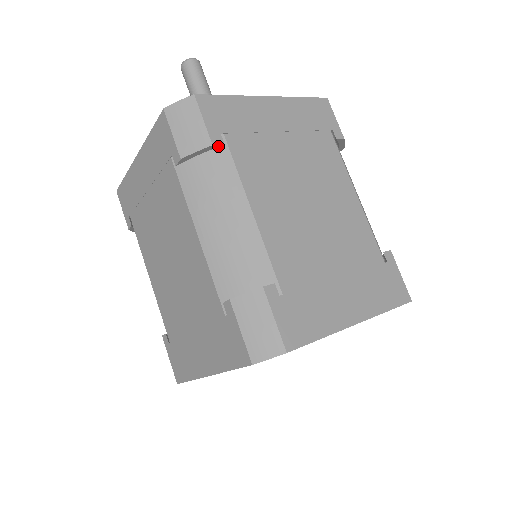
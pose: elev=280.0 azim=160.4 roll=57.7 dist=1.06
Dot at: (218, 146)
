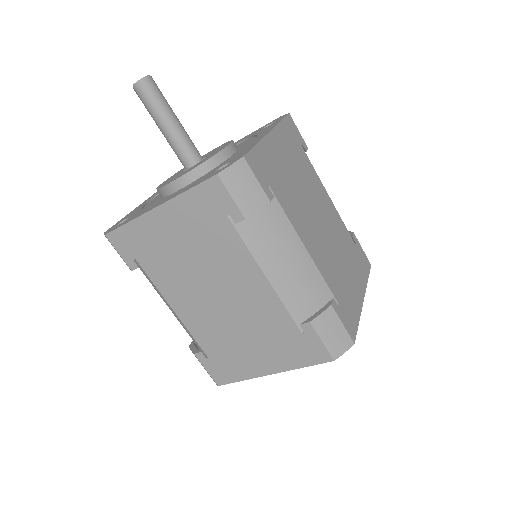
Dot at: (137, 267)
